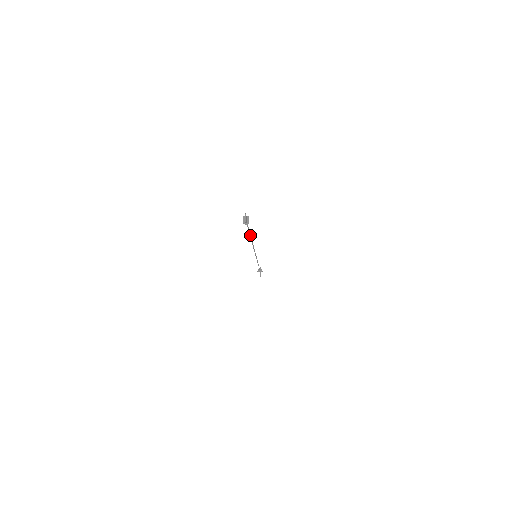
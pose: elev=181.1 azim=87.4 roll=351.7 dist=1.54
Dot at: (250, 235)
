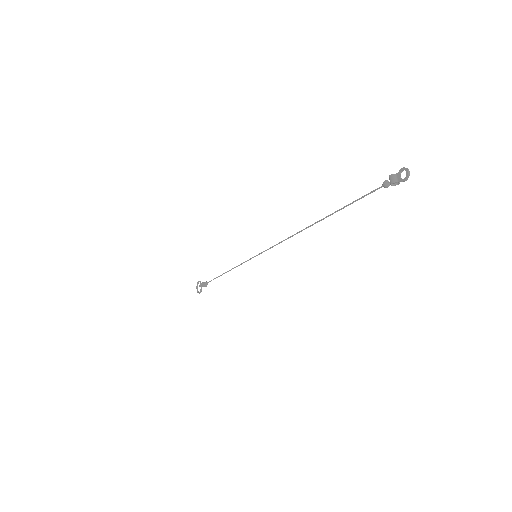
Dot at: (335, 212)
